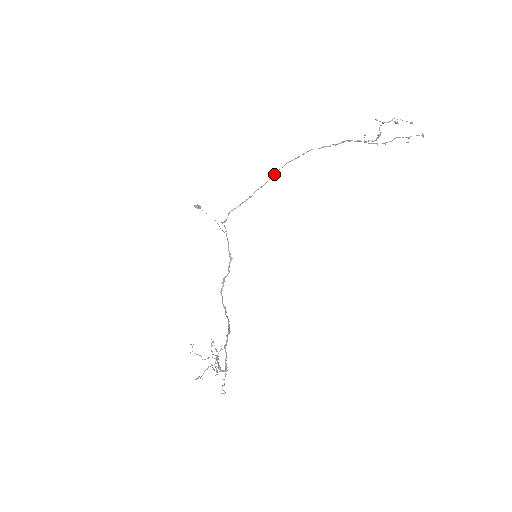
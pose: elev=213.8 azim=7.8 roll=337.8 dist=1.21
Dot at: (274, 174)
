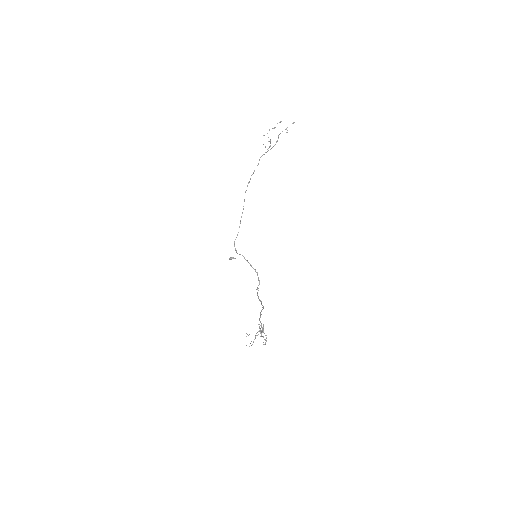
Dot at: occluded
